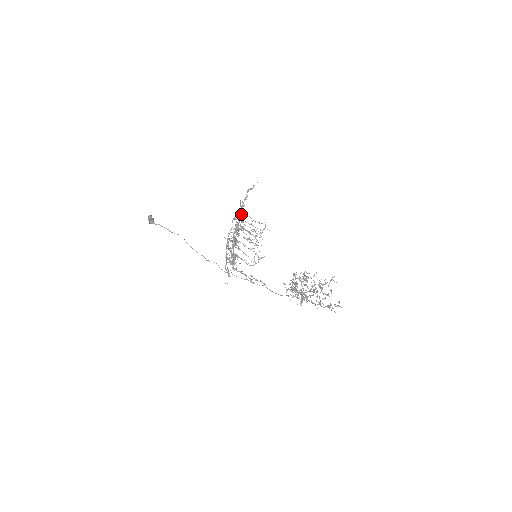
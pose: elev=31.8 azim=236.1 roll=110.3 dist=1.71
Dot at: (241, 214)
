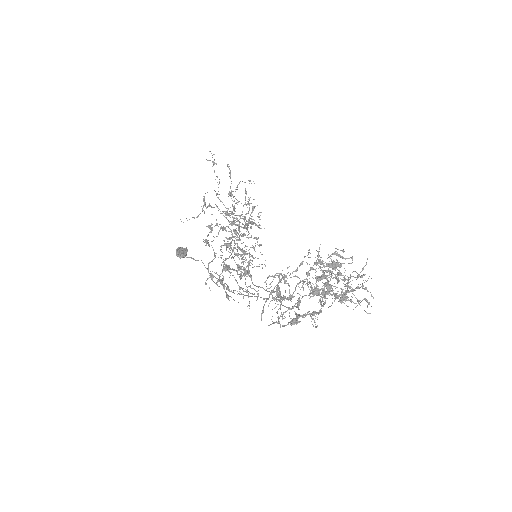
Dot at: (206, 207)
